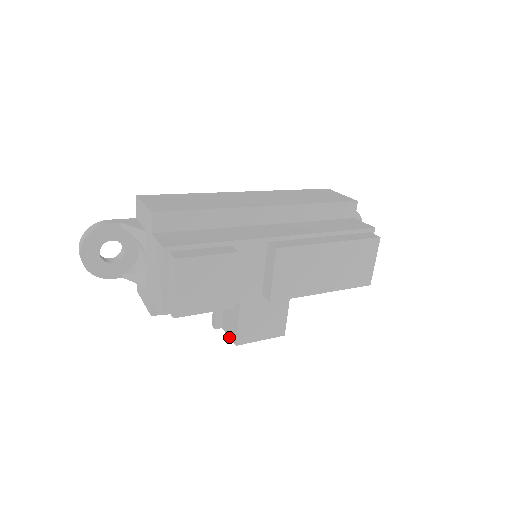
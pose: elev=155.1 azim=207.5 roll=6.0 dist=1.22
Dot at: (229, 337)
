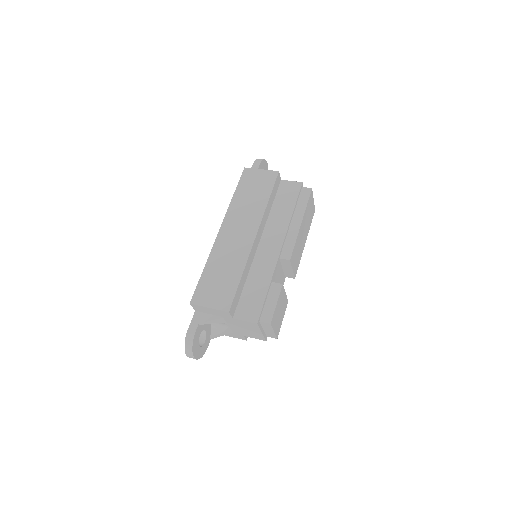
Dot at: occluded
